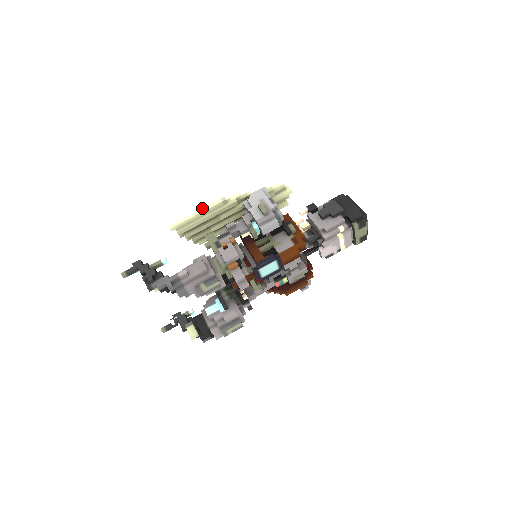
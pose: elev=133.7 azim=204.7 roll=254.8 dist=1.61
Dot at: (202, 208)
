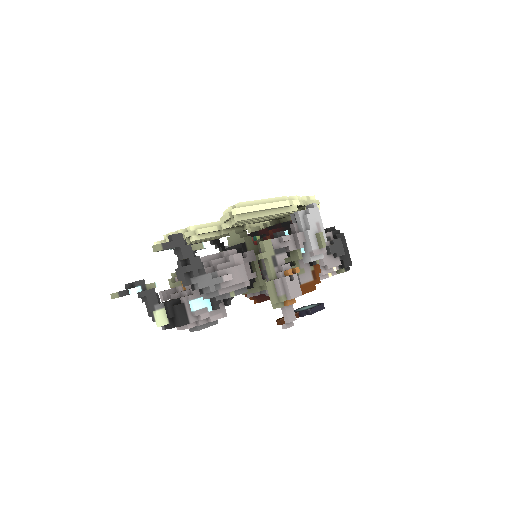
Dot at: occluded
